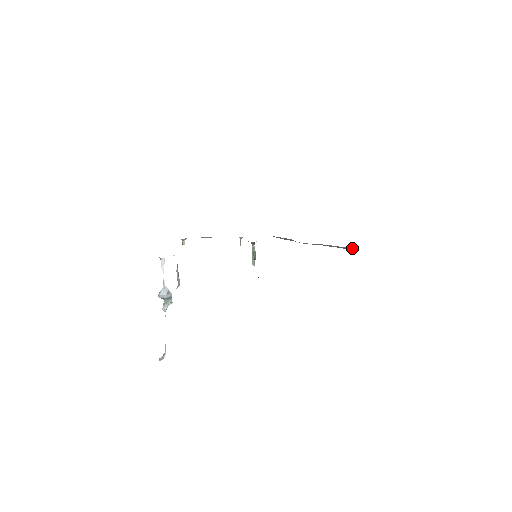
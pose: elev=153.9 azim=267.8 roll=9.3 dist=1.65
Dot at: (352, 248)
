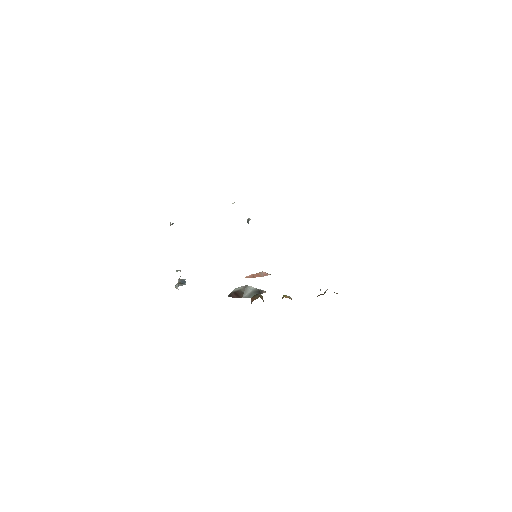
Dot at: occluded
